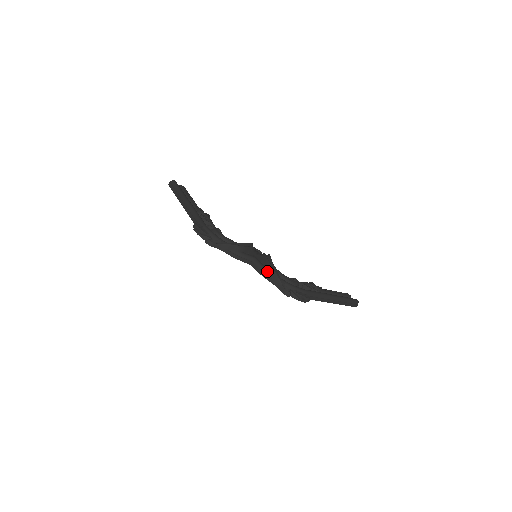
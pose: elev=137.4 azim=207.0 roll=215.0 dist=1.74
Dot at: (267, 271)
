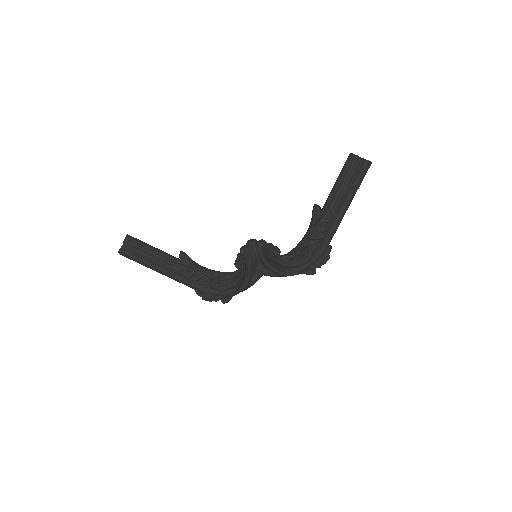
Dot at: (282, 276)
